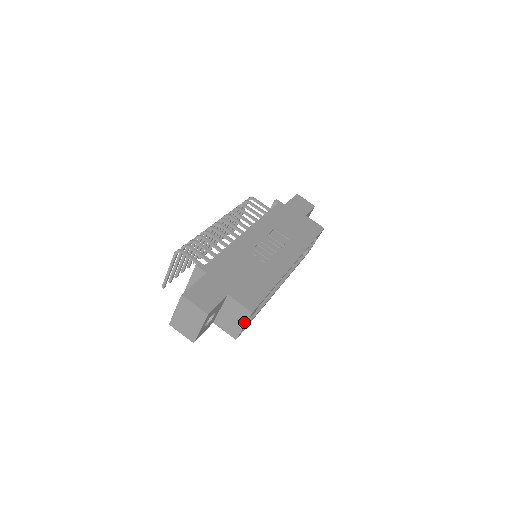
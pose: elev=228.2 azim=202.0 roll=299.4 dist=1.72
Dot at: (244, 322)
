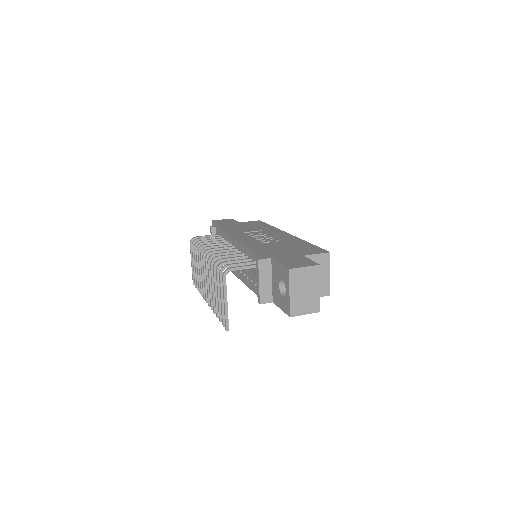
Dot at: (328, 269)
